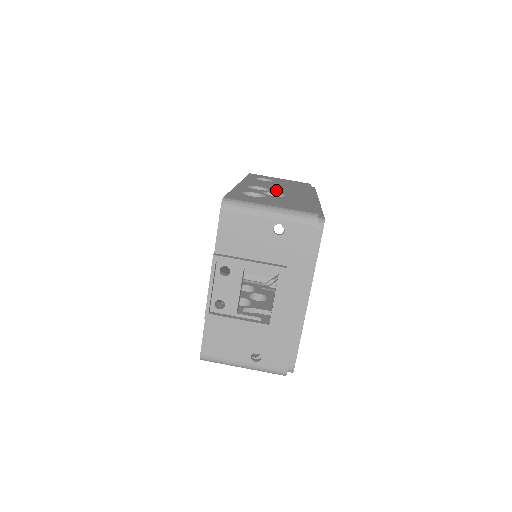
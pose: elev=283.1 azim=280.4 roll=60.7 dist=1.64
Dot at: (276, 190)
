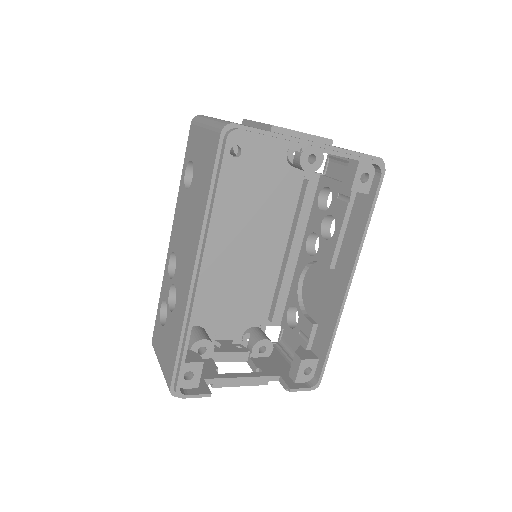
Dot at: occluded
